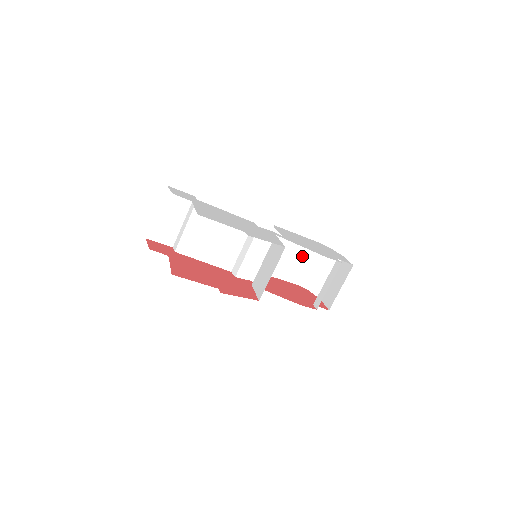
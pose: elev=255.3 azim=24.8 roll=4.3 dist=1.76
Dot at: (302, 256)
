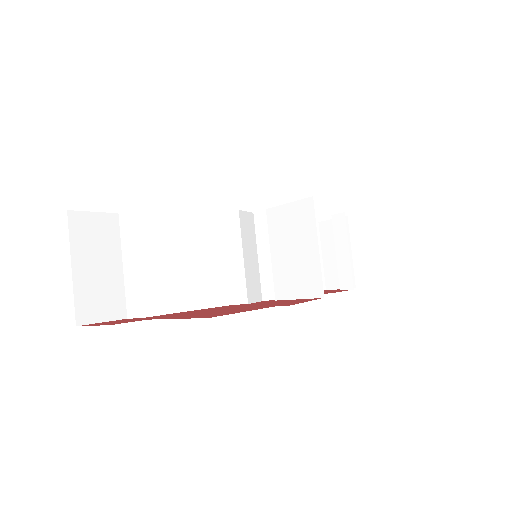
Dot at: occluded
